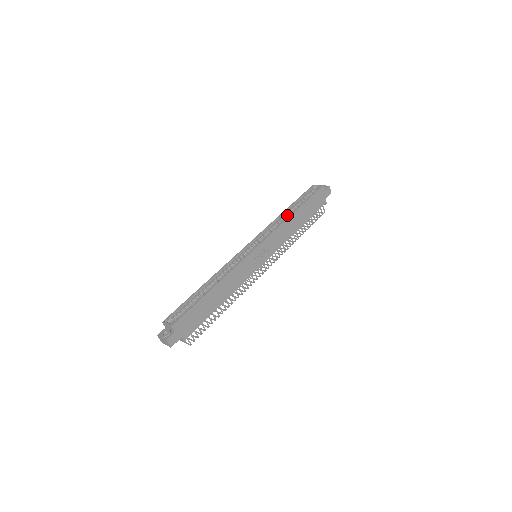
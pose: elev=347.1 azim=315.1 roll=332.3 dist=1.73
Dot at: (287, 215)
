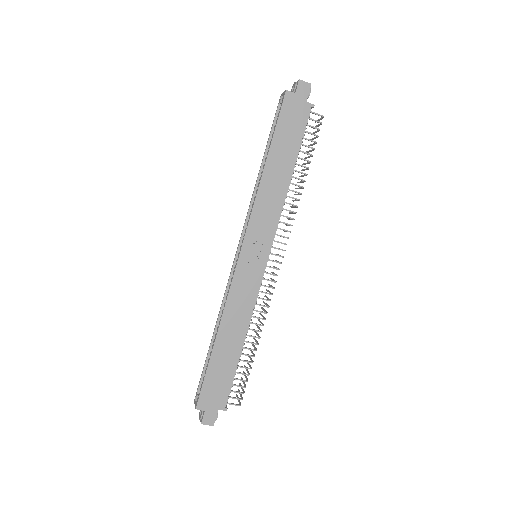
Dot at: occluded
